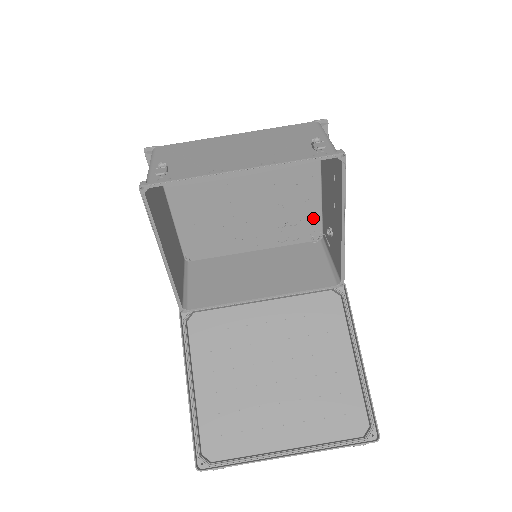
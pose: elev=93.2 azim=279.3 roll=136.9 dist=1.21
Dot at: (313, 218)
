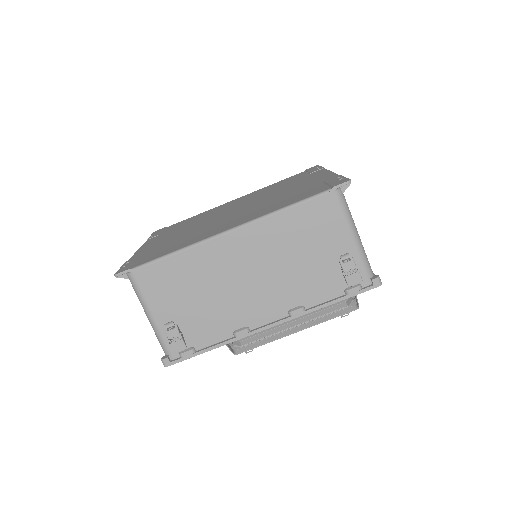
Dot at: occluded
